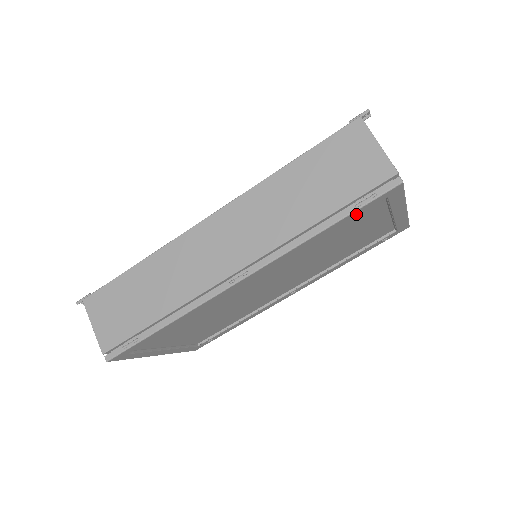
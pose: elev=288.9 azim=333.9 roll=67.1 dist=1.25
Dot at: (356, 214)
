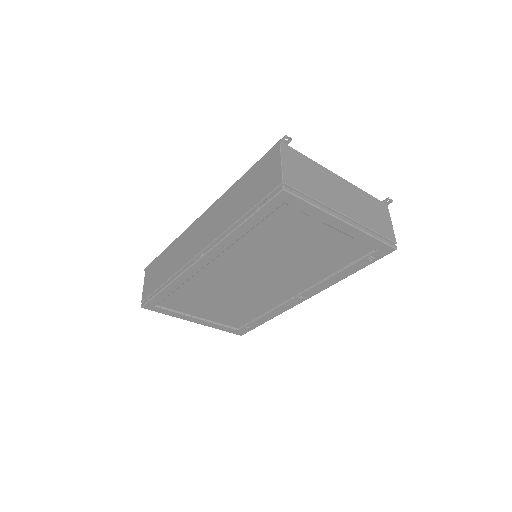
Dot at: (263, 215)
